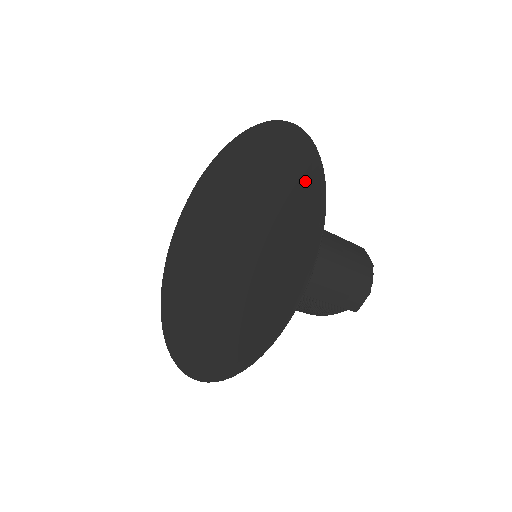
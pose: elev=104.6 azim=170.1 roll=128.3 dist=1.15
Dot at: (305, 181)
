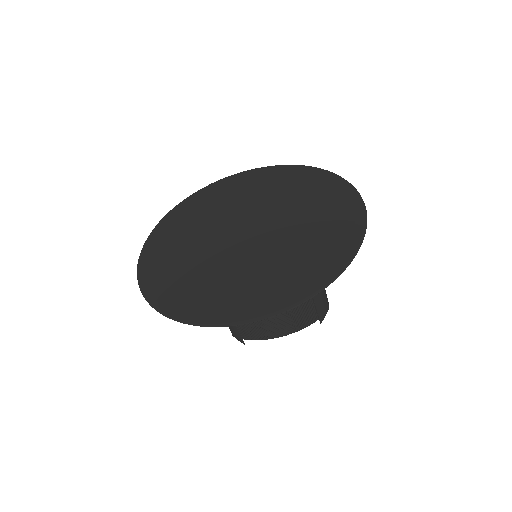
Dot at: (327, 184)
